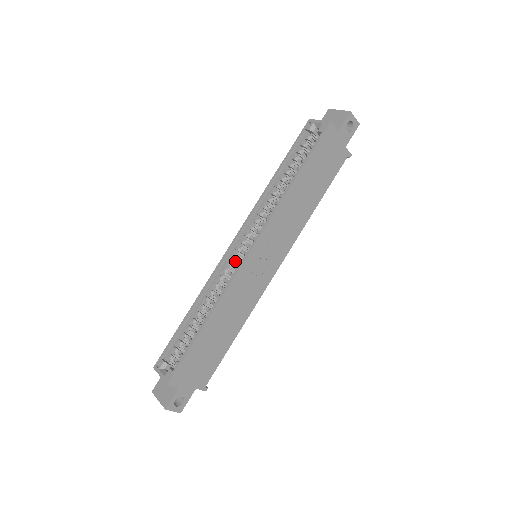
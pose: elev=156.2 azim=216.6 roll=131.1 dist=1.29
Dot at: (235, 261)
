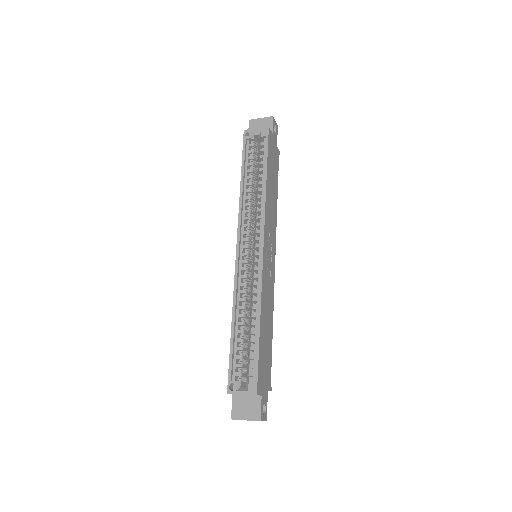
Dot at: (248, 265)
